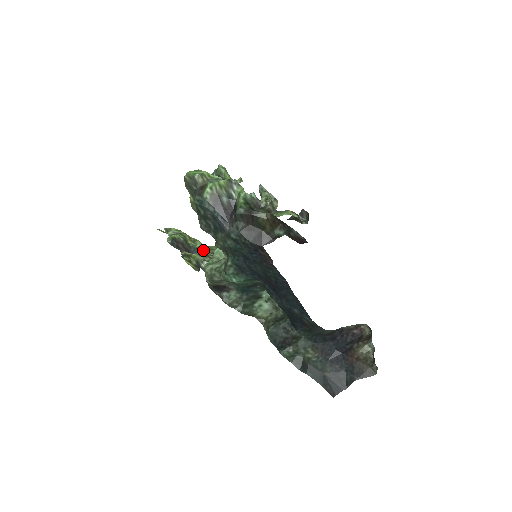
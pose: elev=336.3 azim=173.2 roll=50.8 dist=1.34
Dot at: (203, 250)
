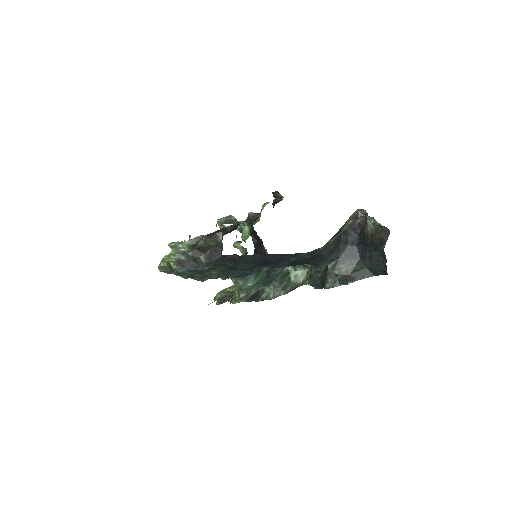
Dot at: occluded
